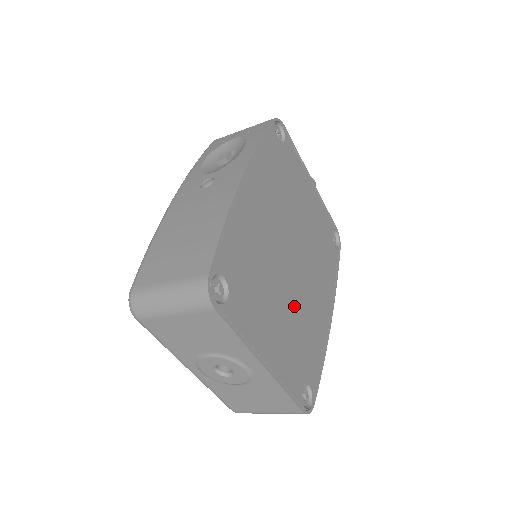
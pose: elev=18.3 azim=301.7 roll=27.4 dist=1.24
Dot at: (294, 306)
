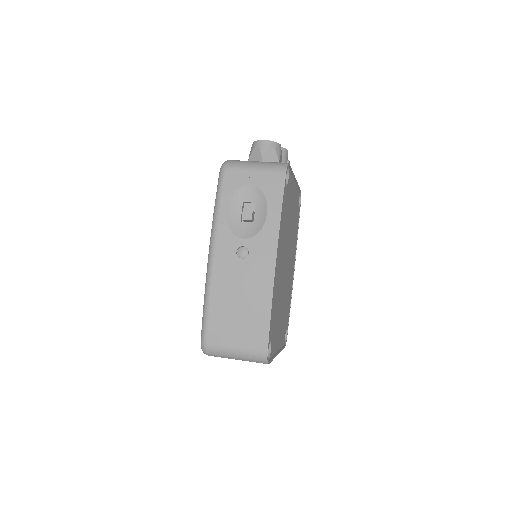
Dot at: (285, 296)
